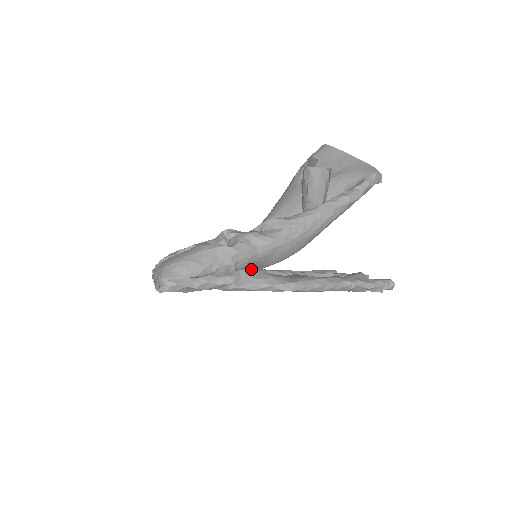
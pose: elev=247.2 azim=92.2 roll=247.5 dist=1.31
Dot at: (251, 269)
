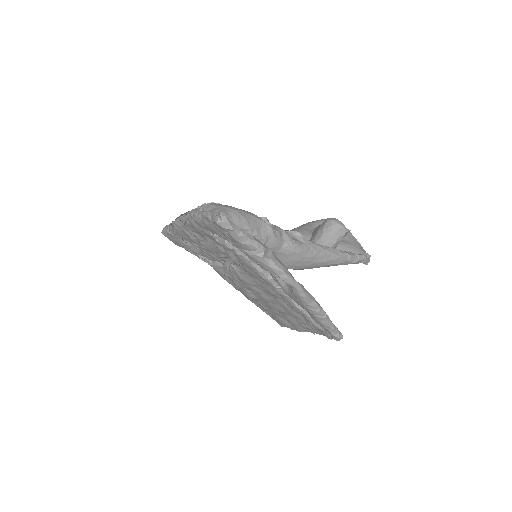
Dot at: occluded
